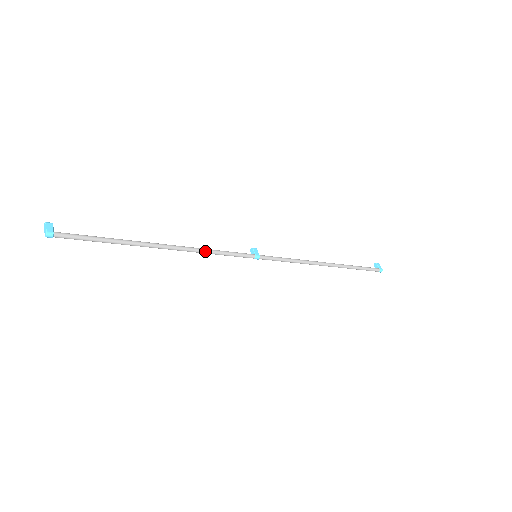
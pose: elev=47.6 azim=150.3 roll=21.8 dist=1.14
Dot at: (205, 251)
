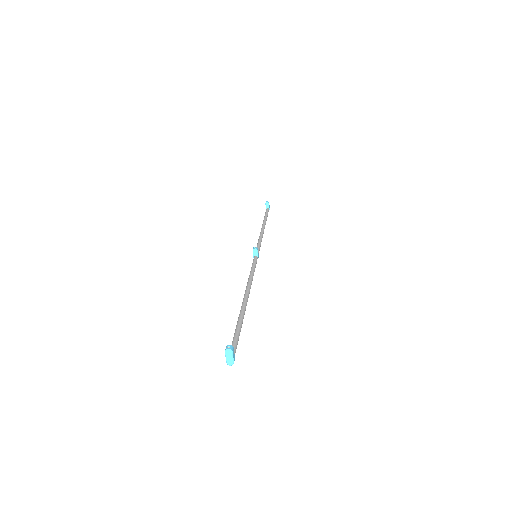
Dot at: occluded
